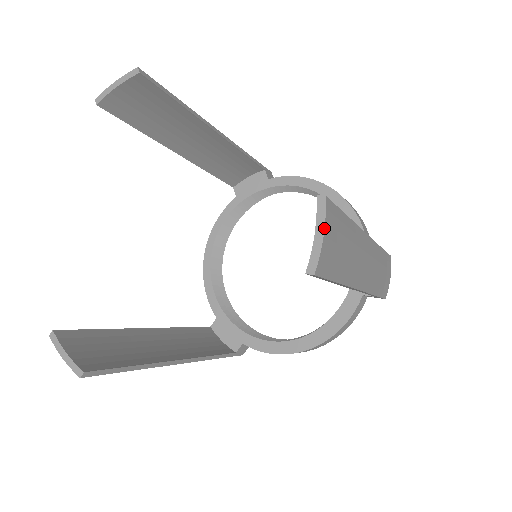
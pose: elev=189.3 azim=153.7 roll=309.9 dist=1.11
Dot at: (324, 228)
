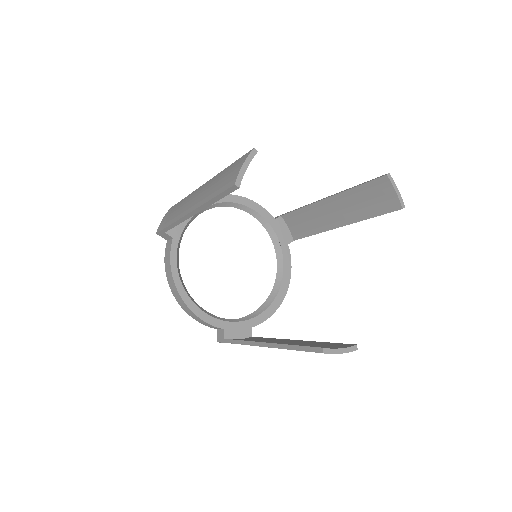
Dot at: occluded
